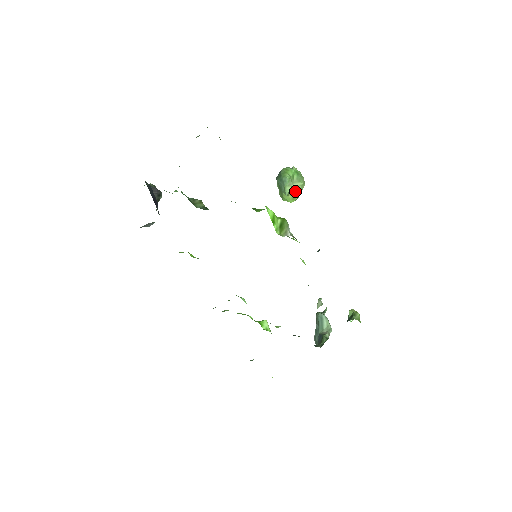
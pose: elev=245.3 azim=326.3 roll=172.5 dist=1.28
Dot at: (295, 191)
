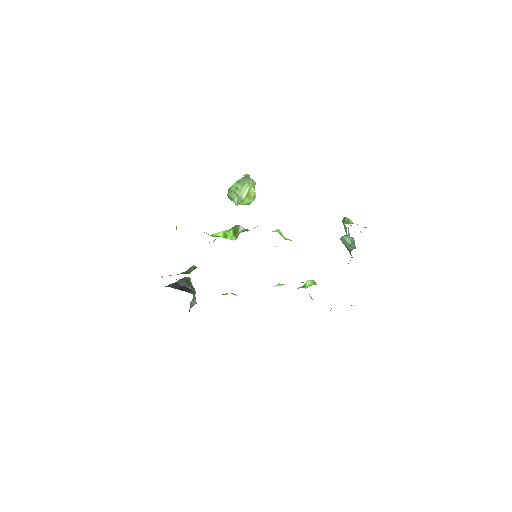
Dot at: (247, 193)
